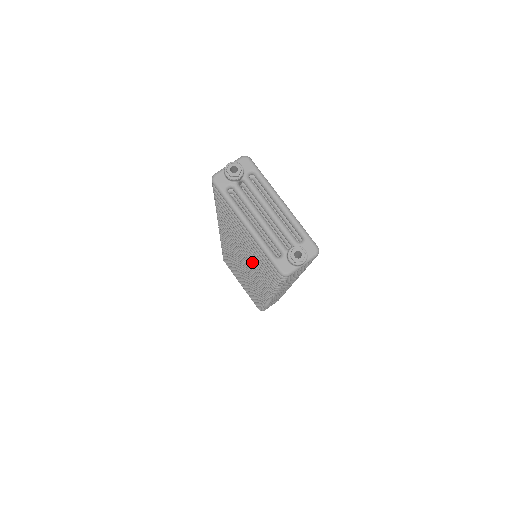
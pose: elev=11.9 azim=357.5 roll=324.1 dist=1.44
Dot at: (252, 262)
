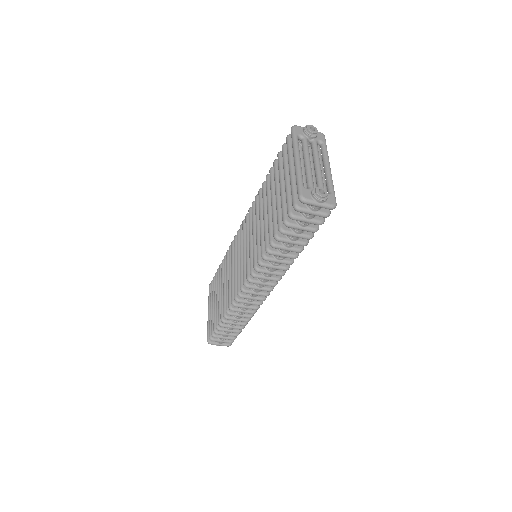
Dot at: (264, 224)
